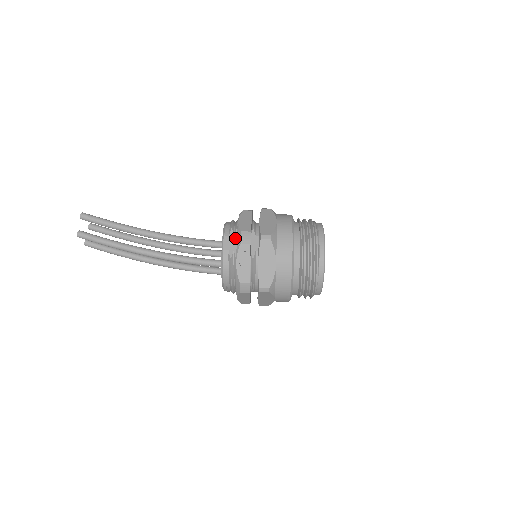
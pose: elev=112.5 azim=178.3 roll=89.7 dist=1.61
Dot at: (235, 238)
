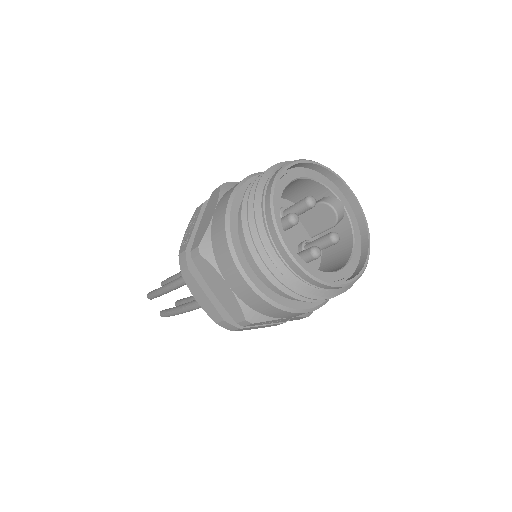
Dot at: occluded
